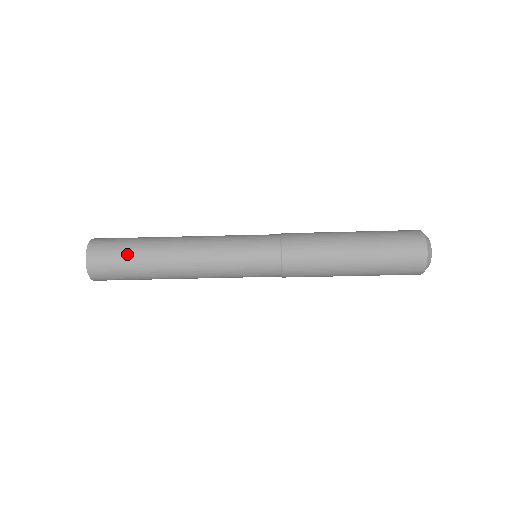
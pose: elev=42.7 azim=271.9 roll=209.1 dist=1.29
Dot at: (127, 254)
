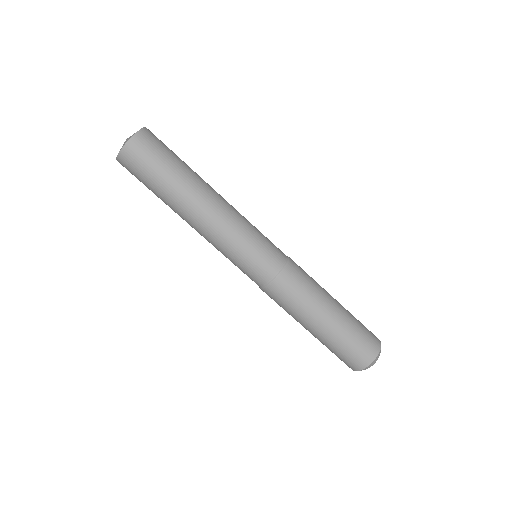
Dot at: (173, 159)
